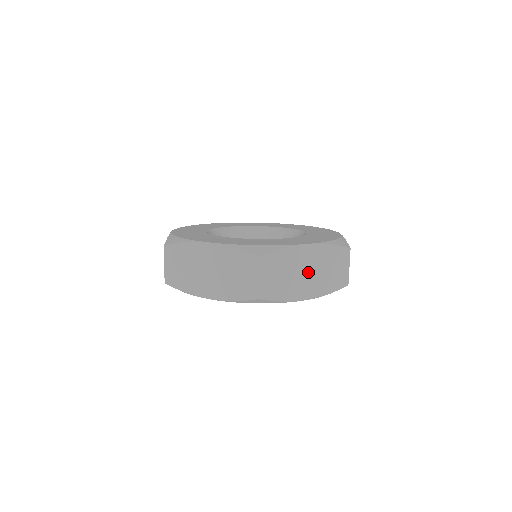
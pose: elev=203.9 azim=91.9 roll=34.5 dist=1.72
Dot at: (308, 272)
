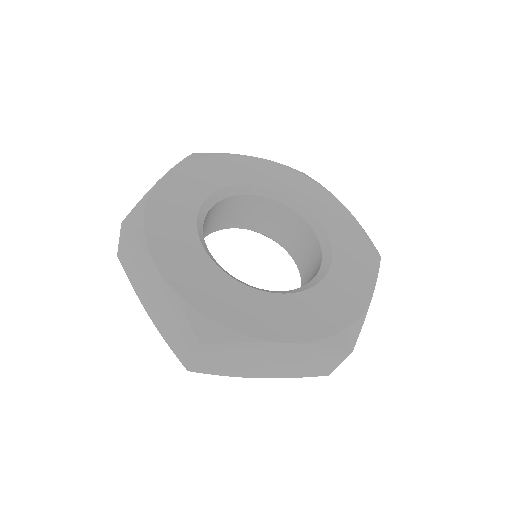
Dot at: occluded
